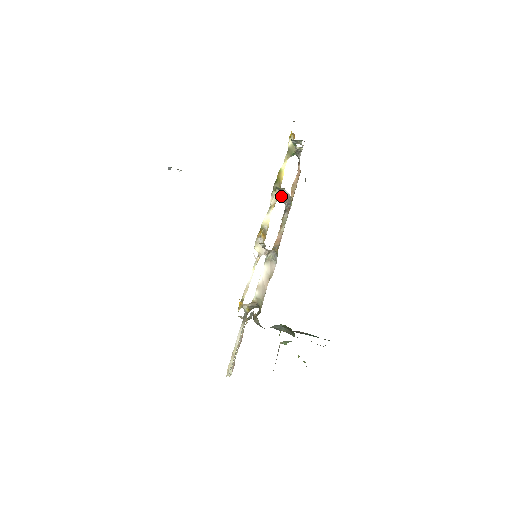
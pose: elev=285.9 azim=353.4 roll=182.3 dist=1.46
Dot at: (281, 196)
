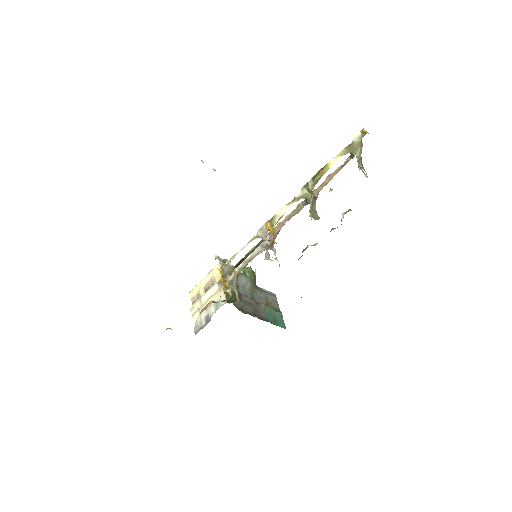
Dot at: (310, 209)
